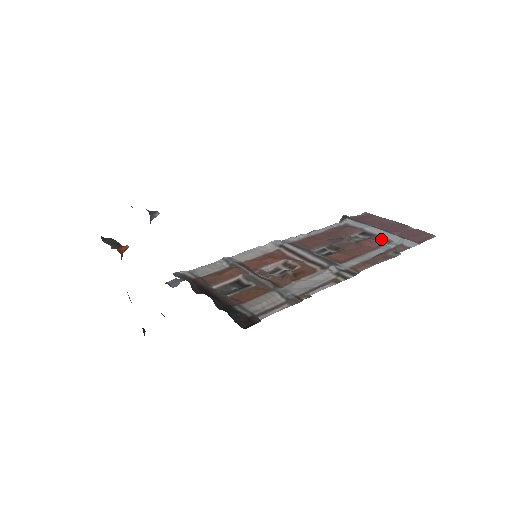
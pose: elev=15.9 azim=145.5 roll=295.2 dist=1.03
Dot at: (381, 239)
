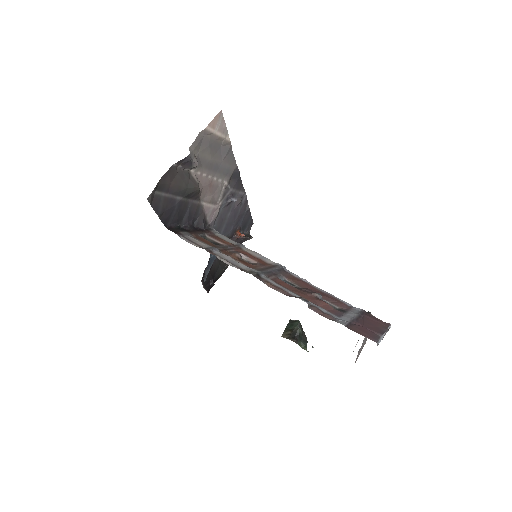
Dot at: (337, 312)
